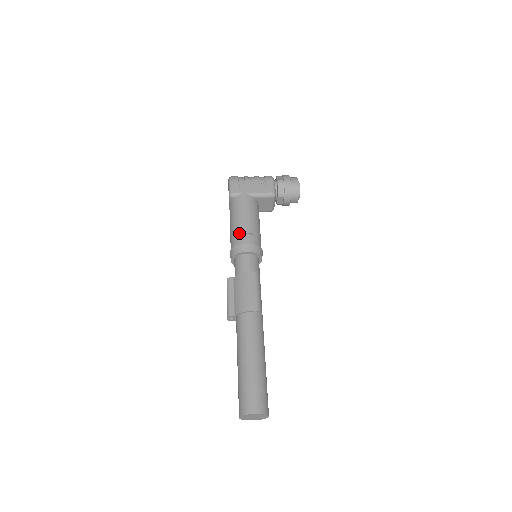
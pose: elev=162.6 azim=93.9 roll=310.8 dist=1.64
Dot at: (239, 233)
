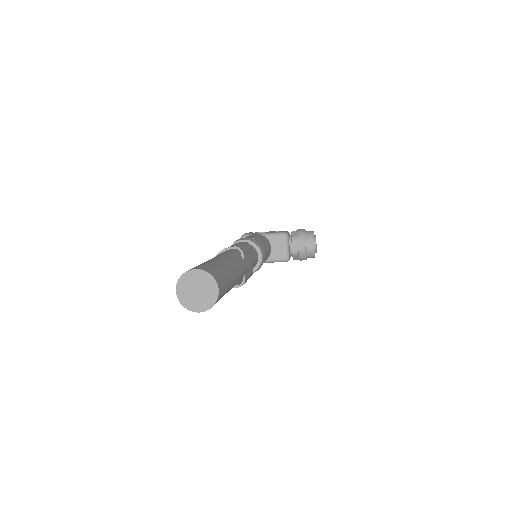
Dot at: occluded
